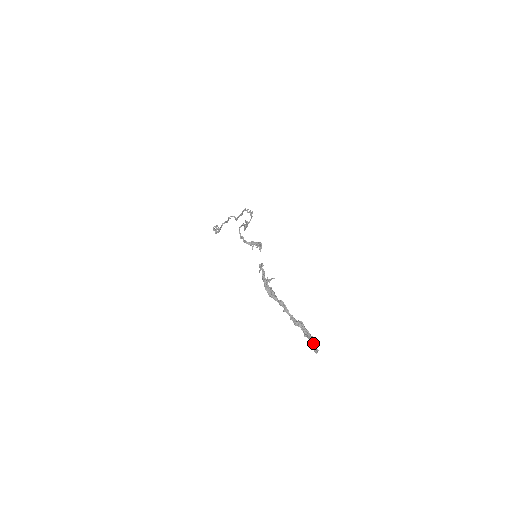
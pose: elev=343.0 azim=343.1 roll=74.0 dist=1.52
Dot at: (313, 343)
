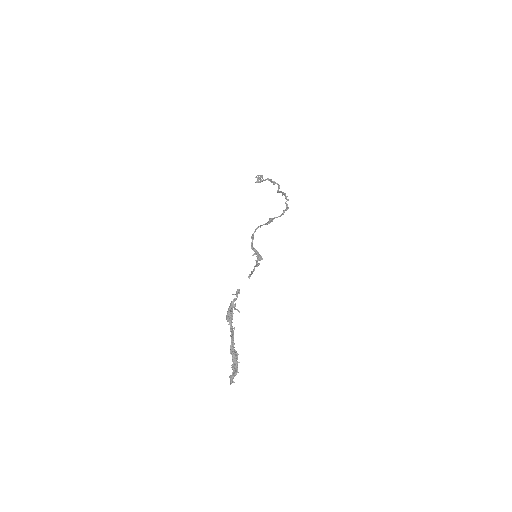
Dot at: (234, 375)
